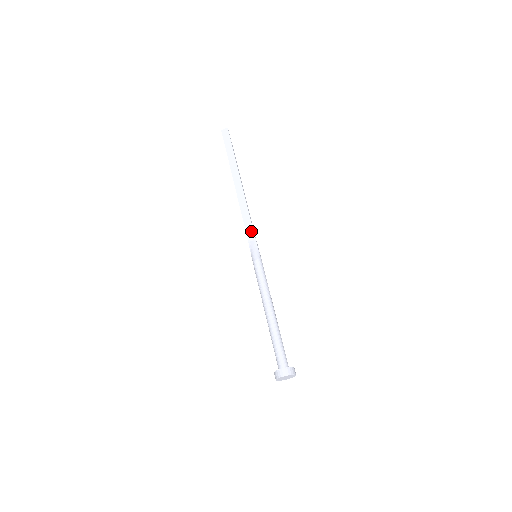
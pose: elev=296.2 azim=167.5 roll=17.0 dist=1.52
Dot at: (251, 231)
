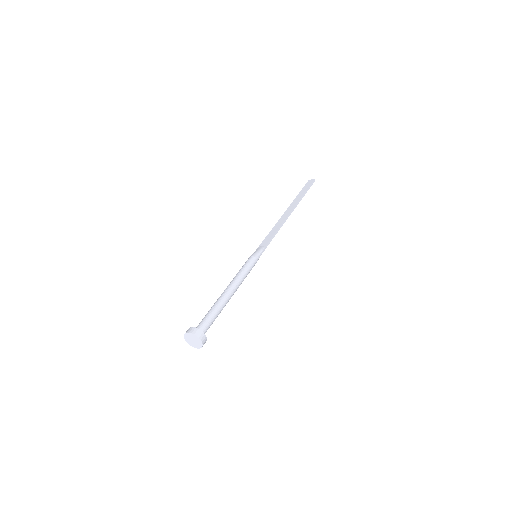
Dot at: (268, 240)
